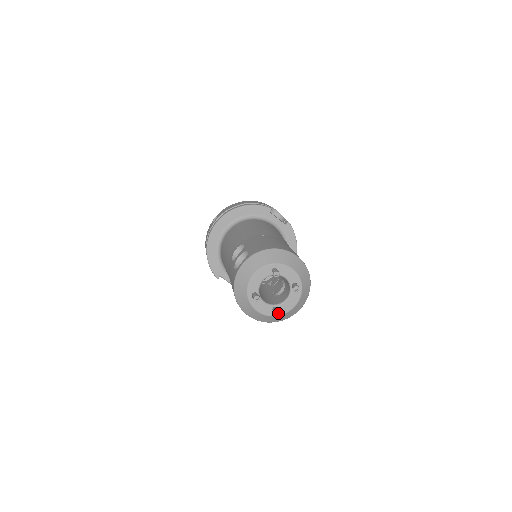
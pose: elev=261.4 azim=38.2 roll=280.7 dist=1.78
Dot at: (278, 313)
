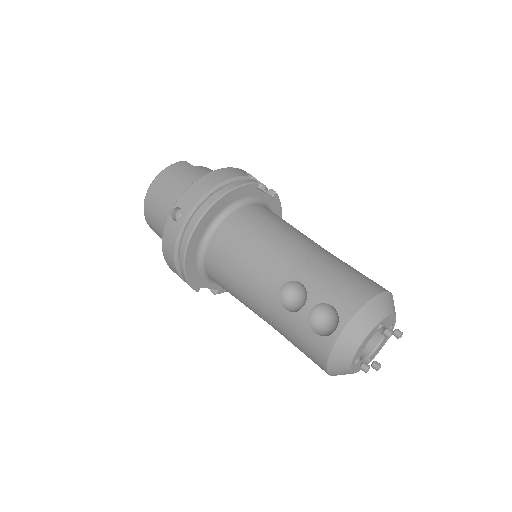
Dot at: (380, 367)
